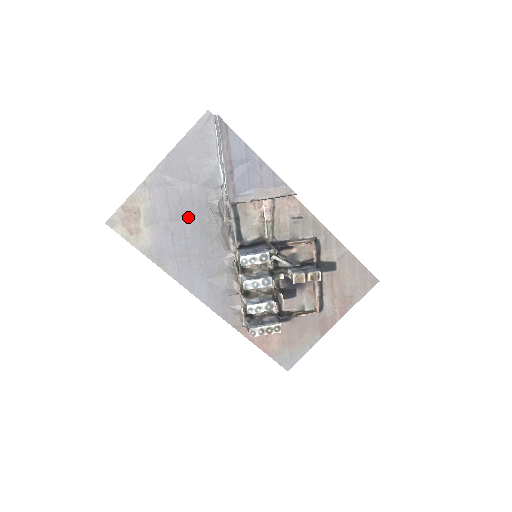
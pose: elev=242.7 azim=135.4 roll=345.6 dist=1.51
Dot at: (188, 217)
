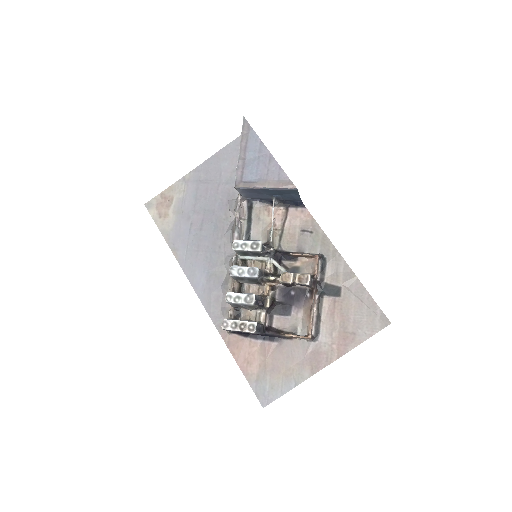
Dot at: (208, 211)
